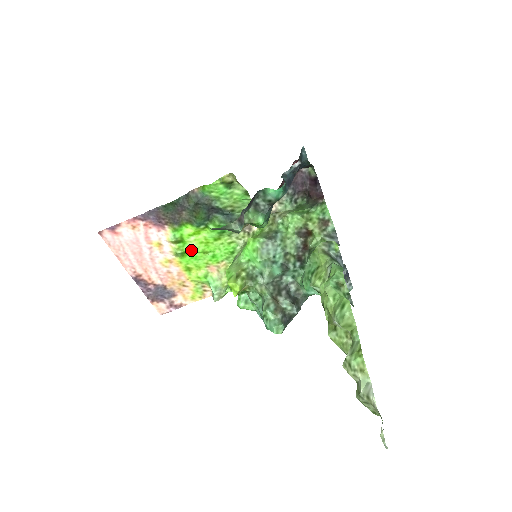
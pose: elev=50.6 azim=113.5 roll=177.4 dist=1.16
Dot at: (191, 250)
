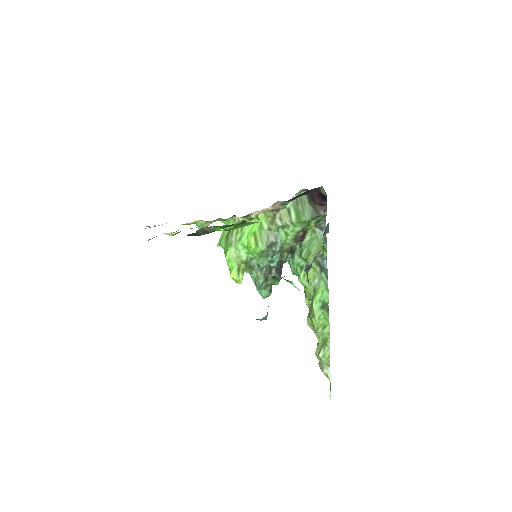
Dot at: occluded
